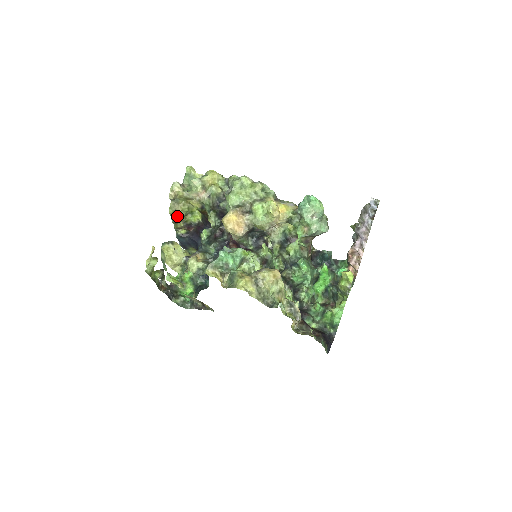
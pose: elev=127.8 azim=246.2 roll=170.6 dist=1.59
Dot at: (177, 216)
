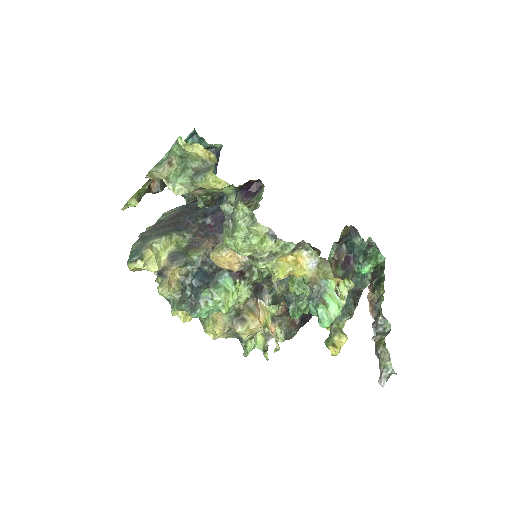
Dot at: occluded
